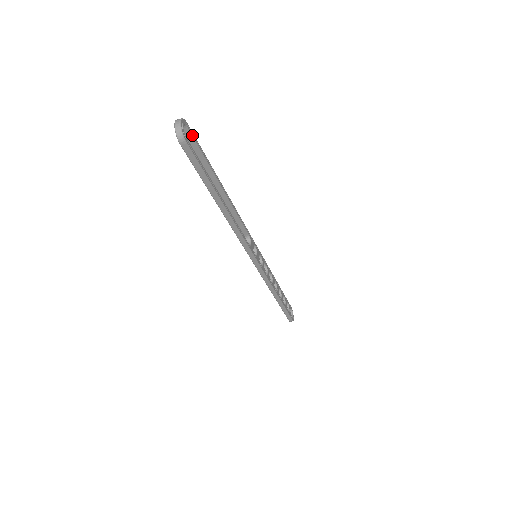
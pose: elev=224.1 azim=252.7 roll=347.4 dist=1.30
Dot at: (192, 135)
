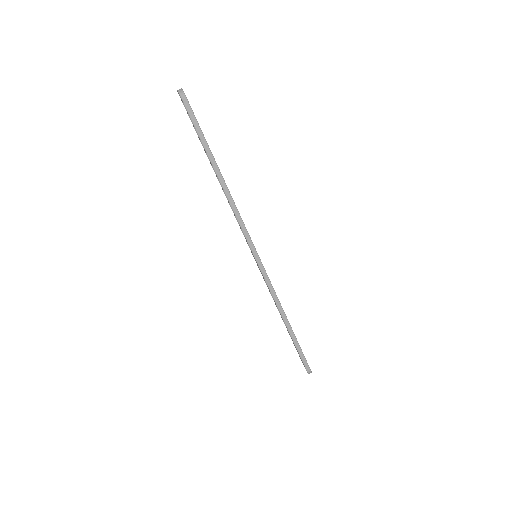
Dot at: occluded
